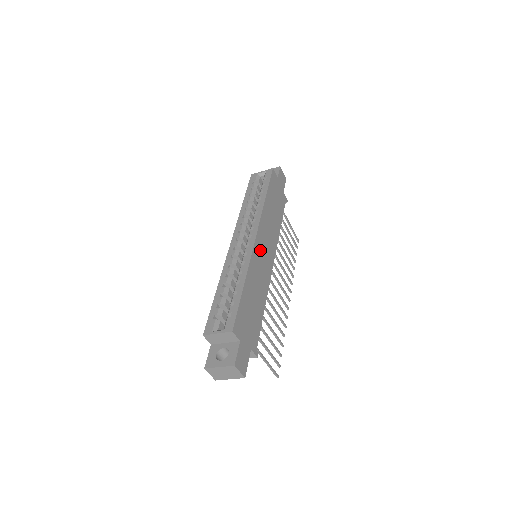
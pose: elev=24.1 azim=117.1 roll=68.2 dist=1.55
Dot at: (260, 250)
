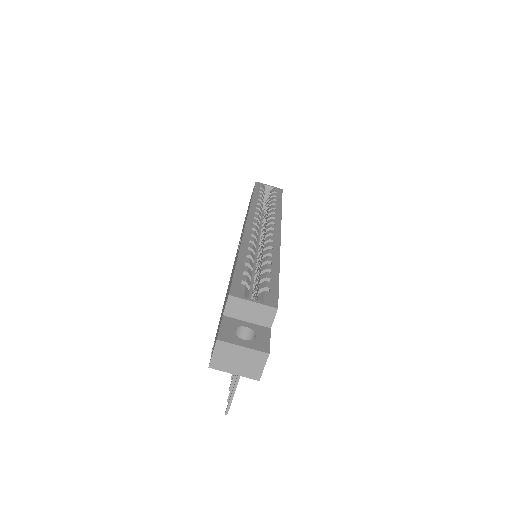
Dot at: occluded
